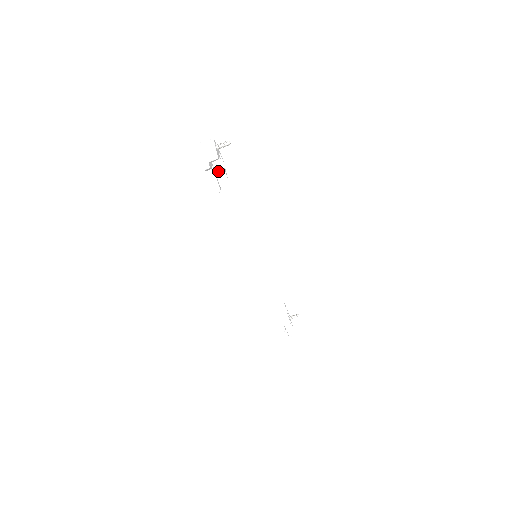
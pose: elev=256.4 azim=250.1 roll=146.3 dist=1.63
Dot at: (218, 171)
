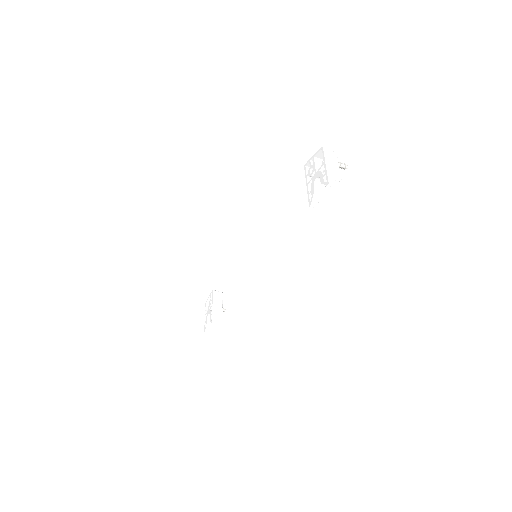
Dot at: (320, 184)
